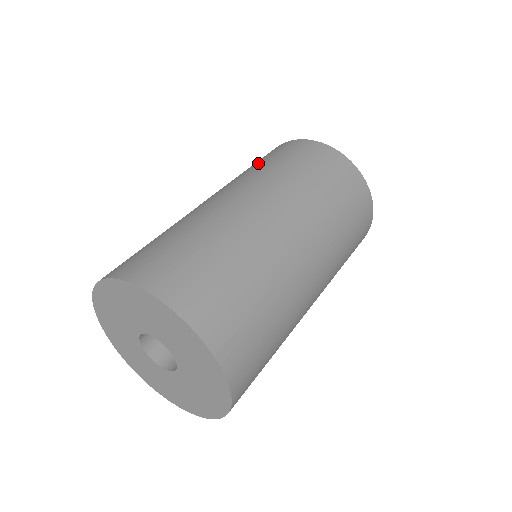
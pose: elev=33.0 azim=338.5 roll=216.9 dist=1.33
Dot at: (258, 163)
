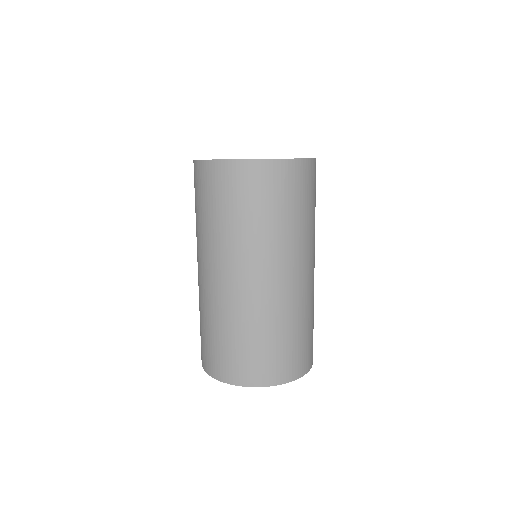
Dot at: occluded
